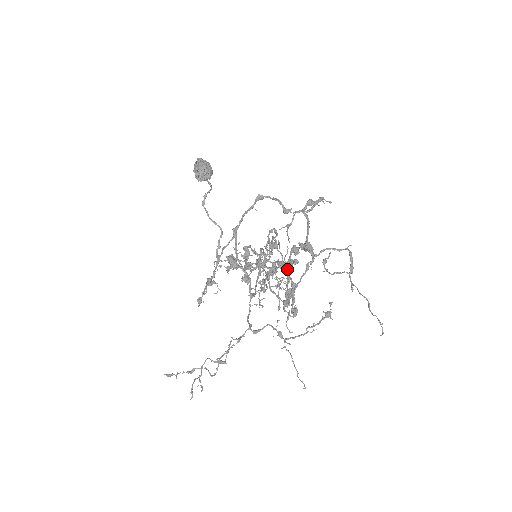
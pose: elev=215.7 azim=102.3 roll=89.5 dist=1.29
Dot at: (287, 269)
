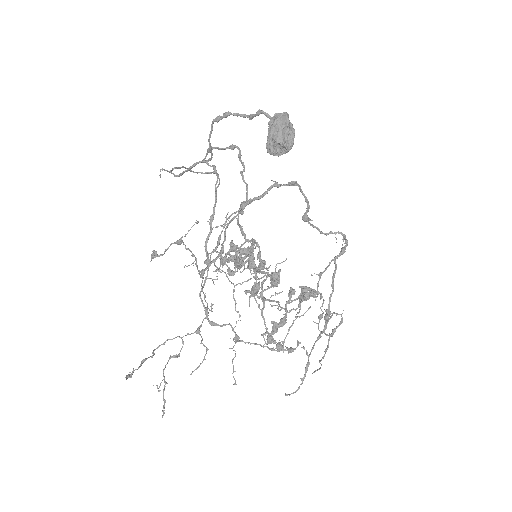
Dot at: occluded
